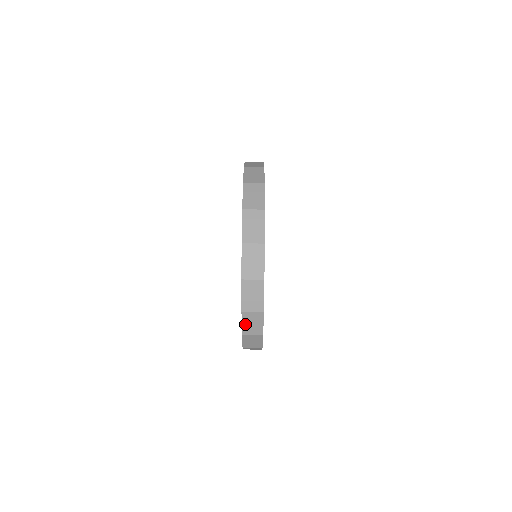
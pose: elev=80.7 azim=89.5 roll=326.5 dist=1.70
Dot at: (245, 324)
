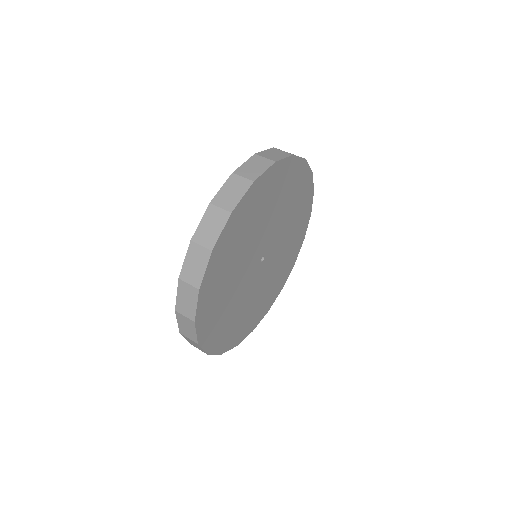
Dot at: (187, 262)
